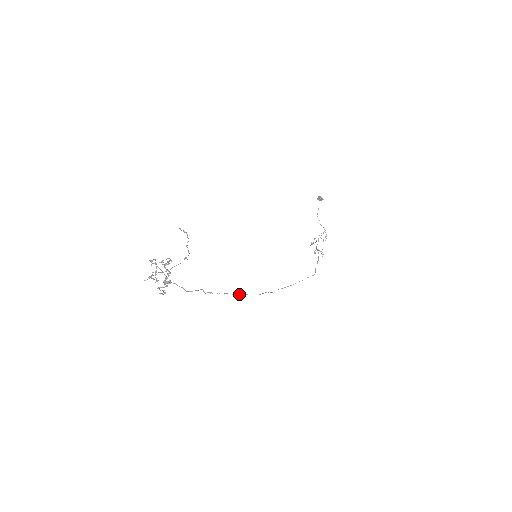
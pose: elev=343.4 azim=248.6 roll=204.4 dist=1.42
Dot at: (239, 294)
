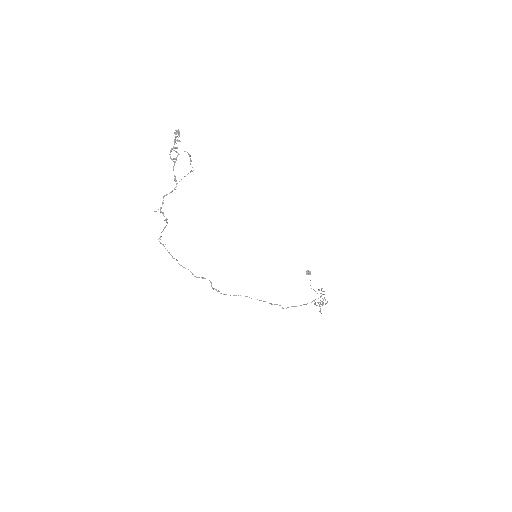
Dot at: occluded
